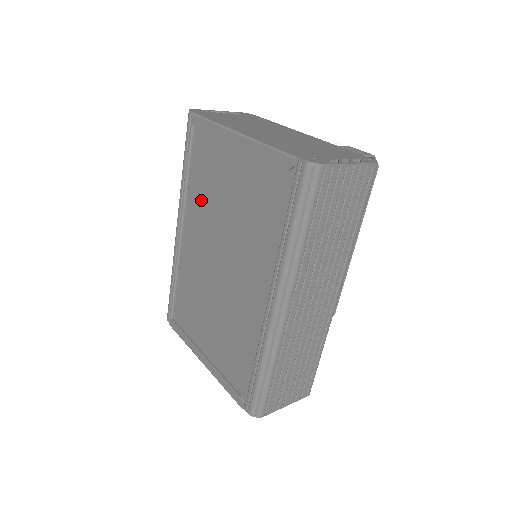
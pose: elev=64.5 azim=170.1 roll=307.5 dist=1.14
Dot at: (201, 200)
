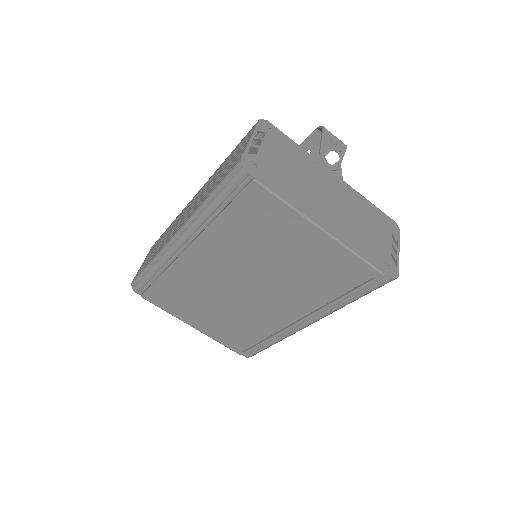
Dot at: (232, 239)
